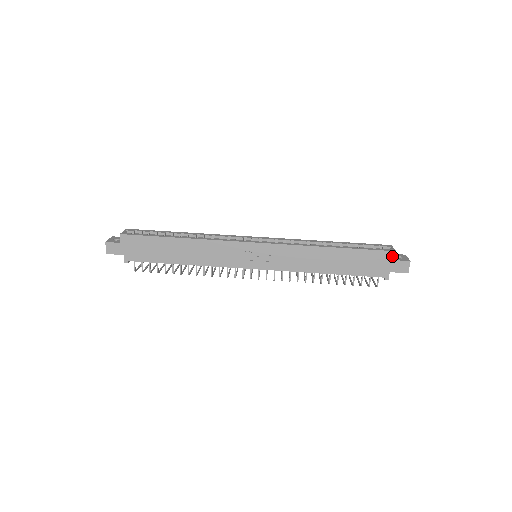
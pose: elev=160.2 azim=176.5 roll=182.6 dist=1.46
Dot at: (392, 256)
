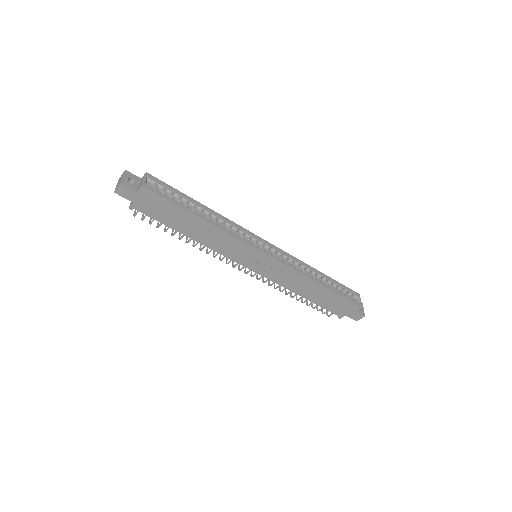
Dot at: (357, 309)
